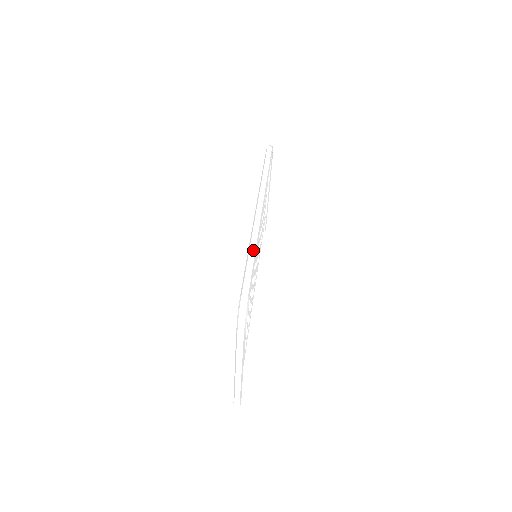
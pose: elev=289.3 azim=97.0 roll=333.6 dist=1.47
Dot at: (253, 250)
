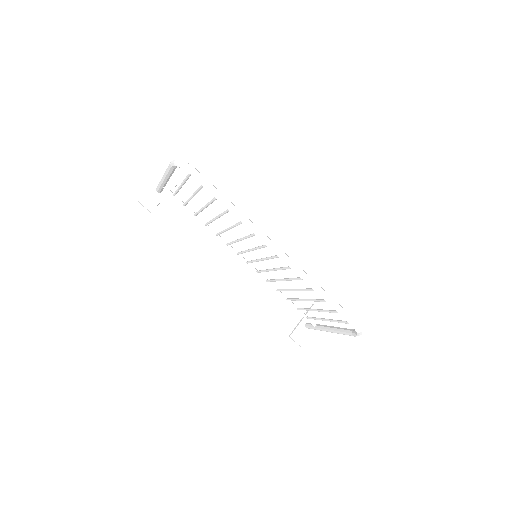
Dot at: (323, 292)
